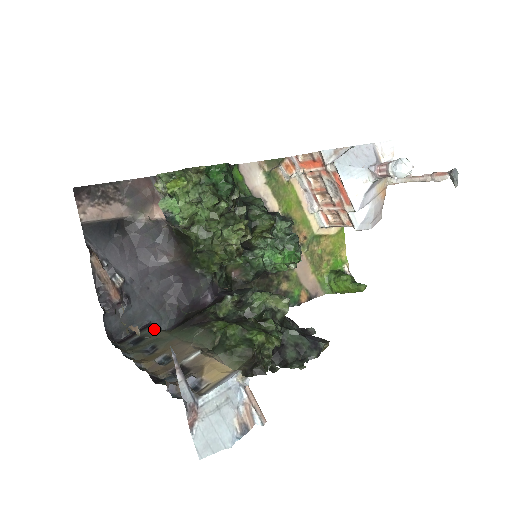
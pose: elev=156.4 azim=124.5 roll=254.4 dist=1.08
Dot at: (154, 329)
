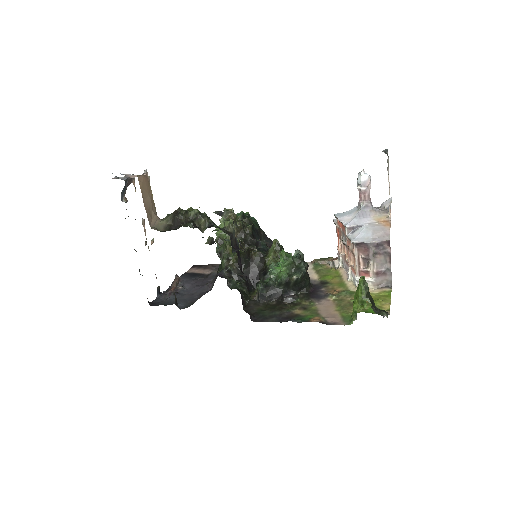
Dot at: occluded
